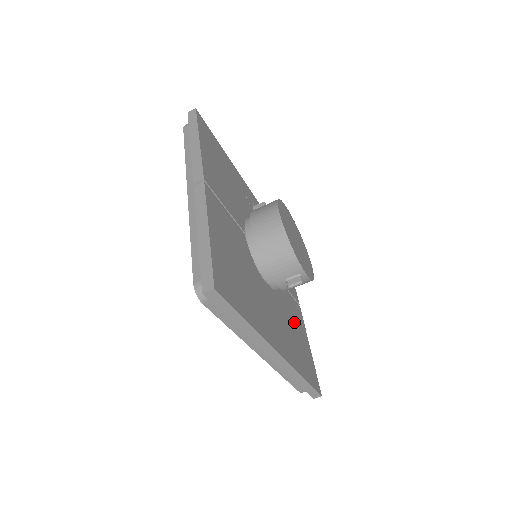
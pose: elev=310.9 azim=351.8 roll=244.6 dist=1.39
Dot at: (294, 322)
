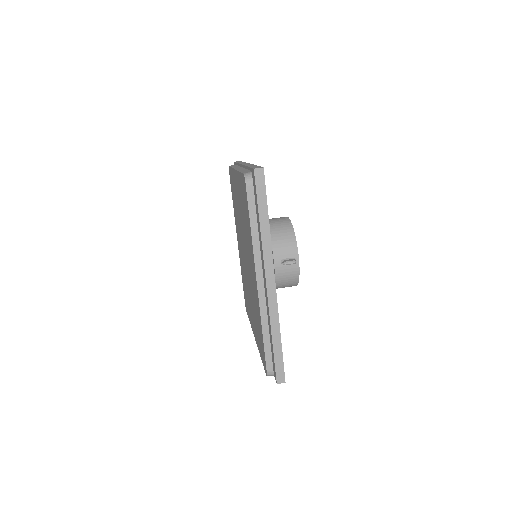
Dot at: occluded
